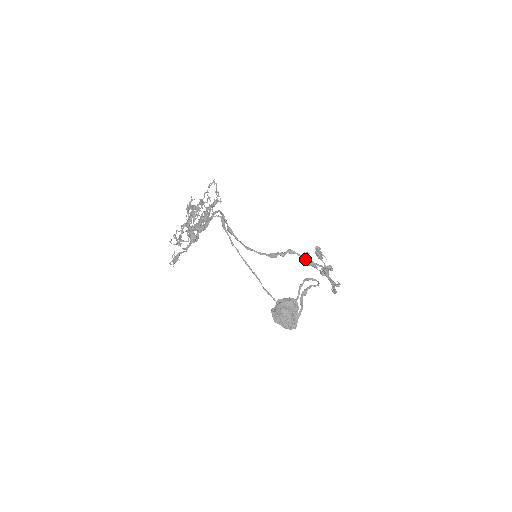
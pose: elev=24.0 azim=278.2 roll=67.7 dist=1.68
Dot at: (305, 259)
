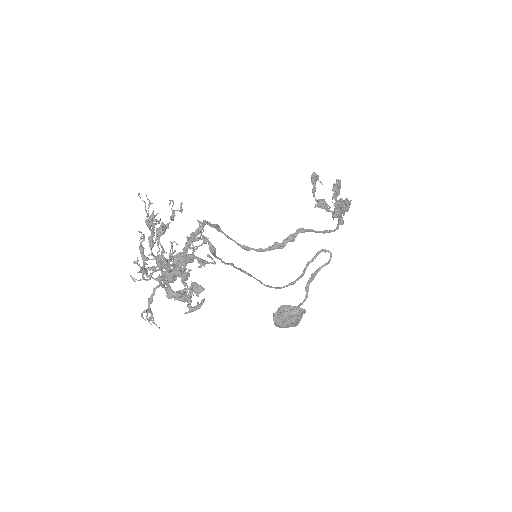
Dot at: occluded
